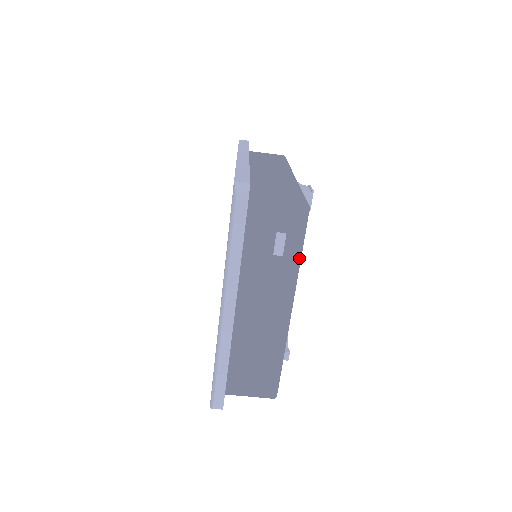
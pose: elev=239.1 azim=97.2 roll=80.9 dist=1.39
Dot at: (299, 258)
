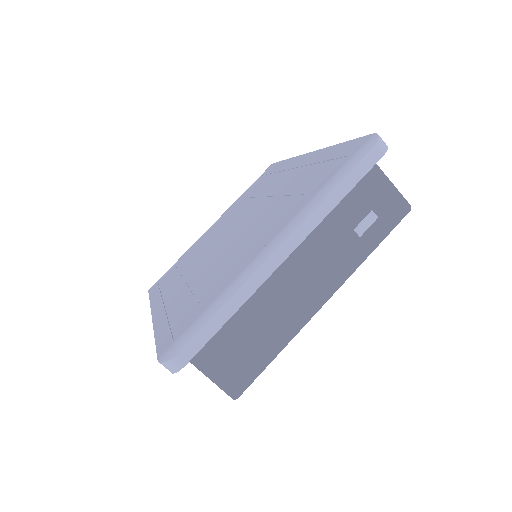
Dot at: (372, 250)
